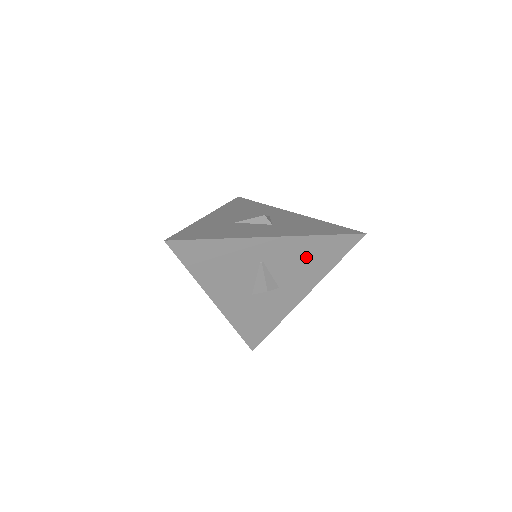
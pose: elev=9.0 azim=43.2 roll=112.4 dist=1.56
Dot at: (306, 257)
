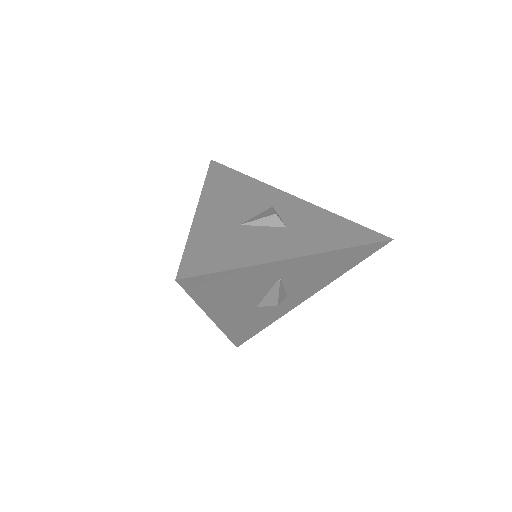
Dot at: (326, 267)
